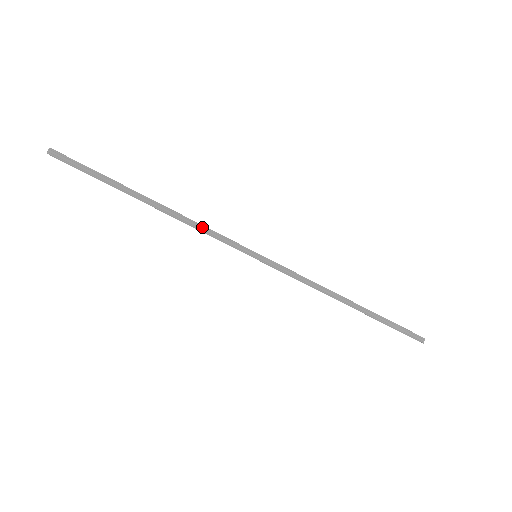
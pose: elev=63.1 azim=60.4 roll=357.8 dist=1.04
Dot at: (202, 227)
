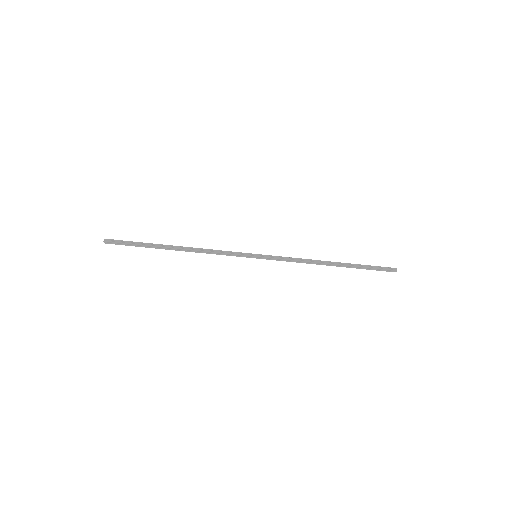
Dot at: (214, 252)
